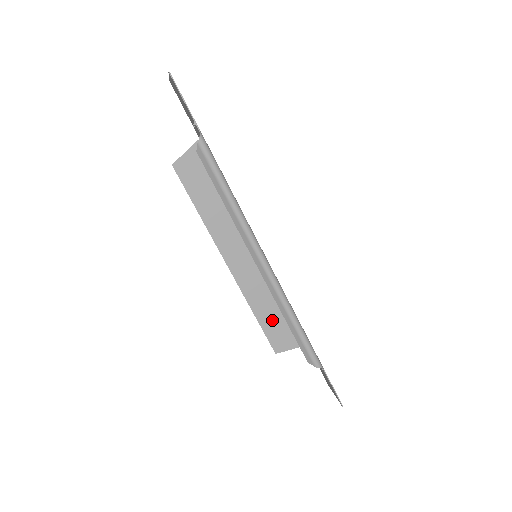
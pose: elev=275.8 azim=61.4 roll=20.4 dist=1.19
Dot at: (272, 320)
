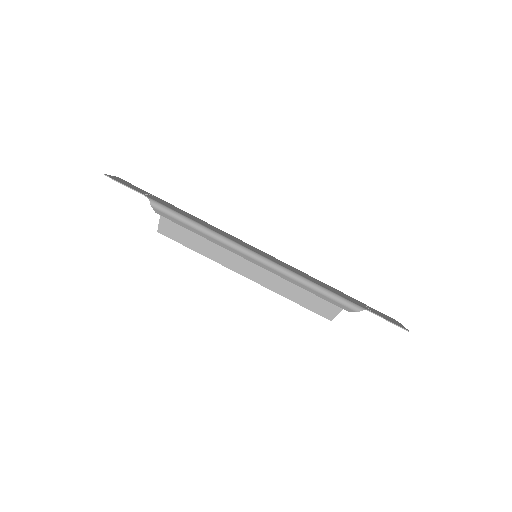
Dot at: (309, 296)
